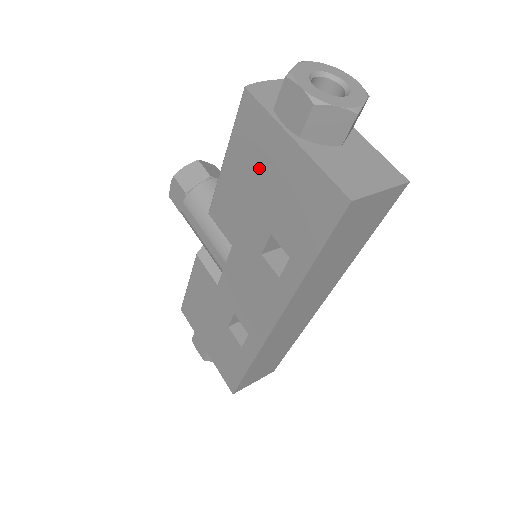
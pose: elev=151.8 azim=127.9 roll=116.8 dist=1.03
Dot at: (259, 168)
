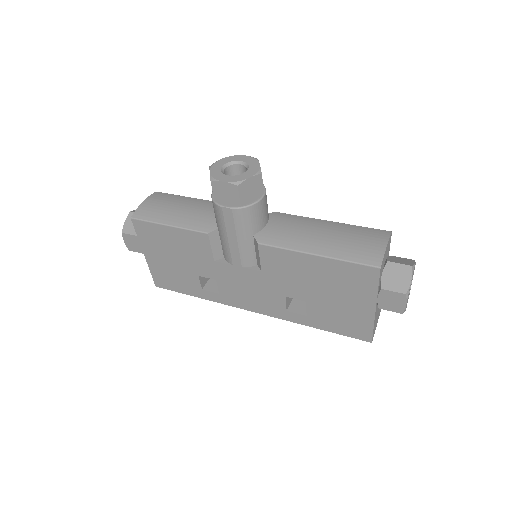
Dot at: (338, 288)
